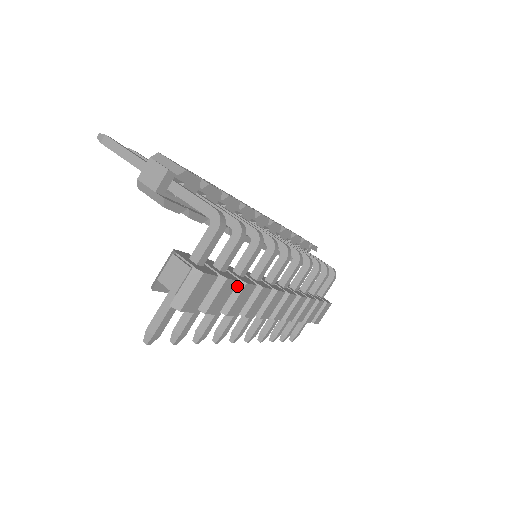
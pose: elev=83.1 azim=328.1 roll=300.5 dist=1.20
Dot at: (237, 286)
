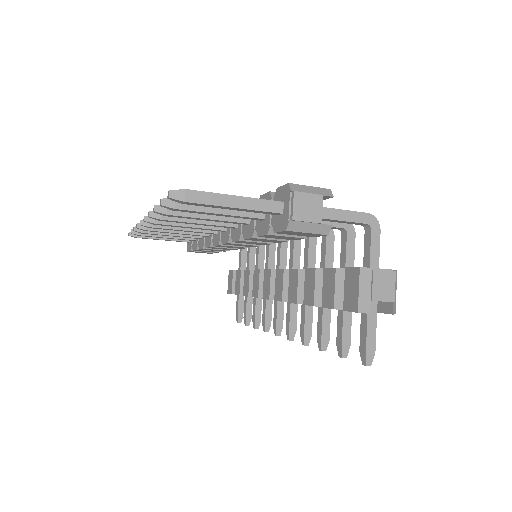
Dot at: occluded
